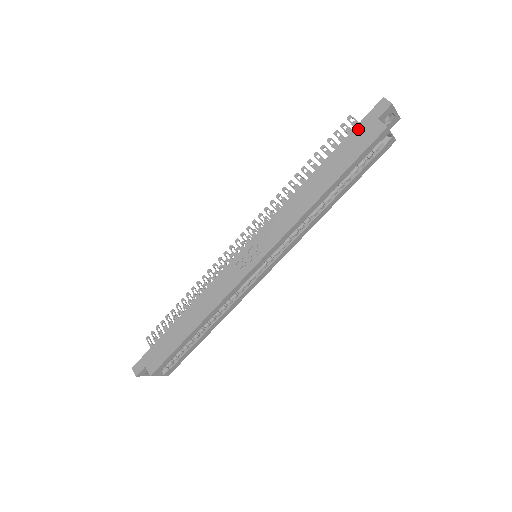
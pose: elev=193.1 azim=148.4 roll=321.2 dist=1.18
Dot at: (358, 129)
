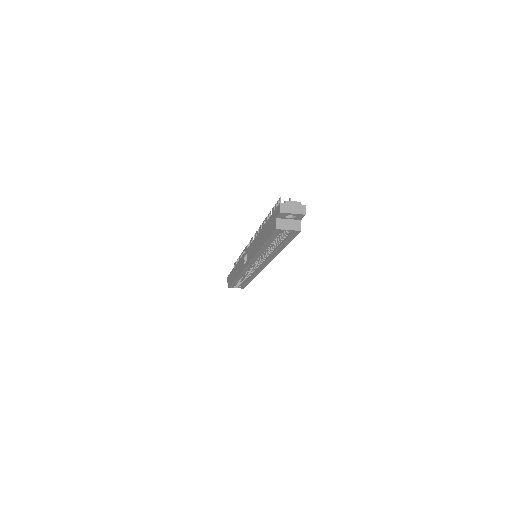
Dot at: (272, 217)
